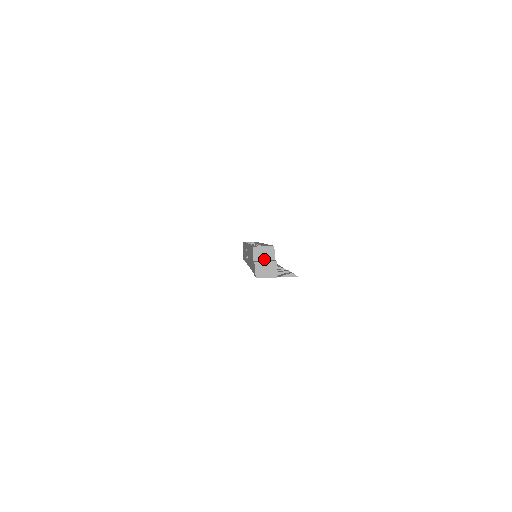
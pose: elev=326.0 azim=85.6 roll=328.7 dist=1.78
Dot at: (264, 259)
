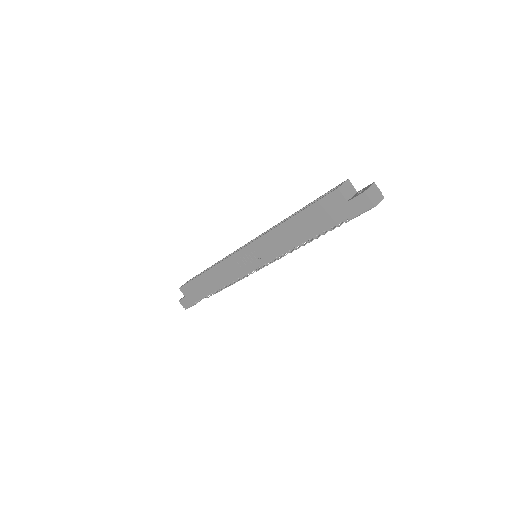
Dot at: (351, 195)
